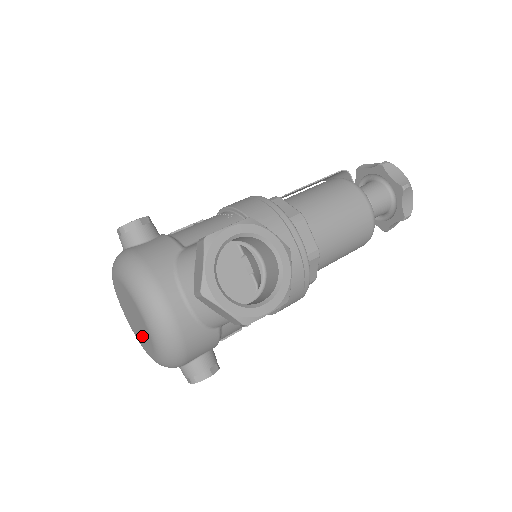
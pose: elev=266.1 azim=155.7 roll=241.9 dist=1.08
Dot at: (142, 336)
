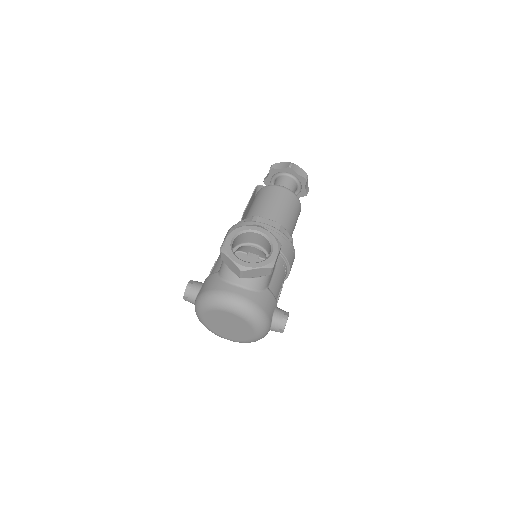
Dot at: (240, 330)
